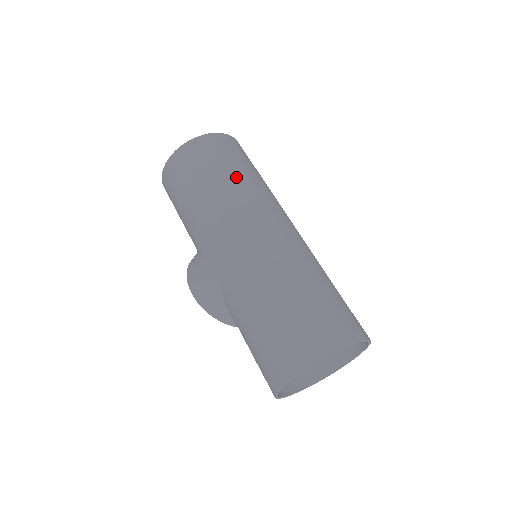
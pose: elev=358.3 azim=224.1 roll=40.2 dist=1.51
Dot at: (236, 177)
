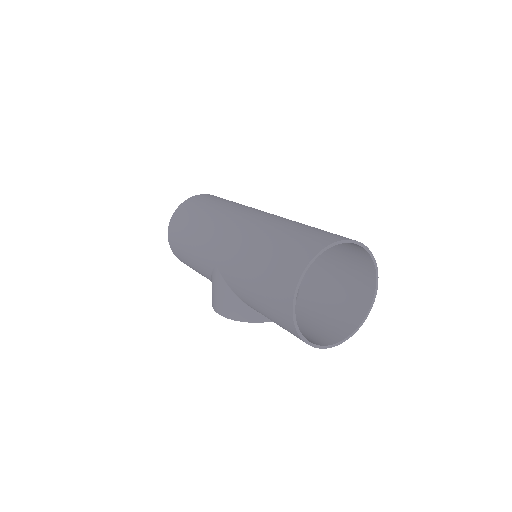
Dot at: (211, 208)
